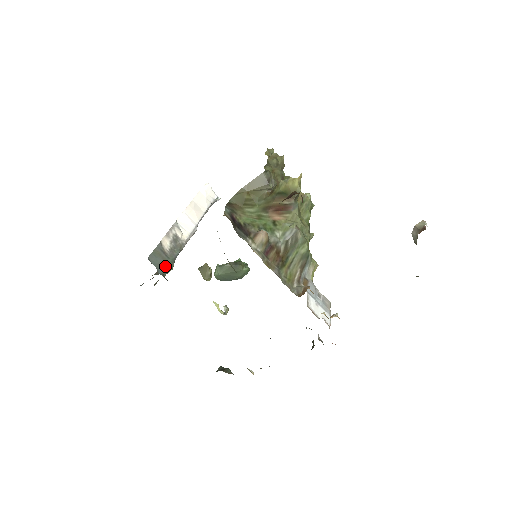
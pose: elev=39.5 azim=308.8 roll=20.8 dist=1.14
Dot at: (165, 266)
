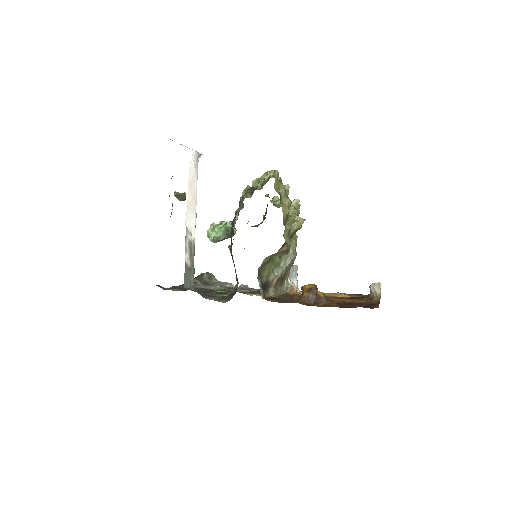
Dot at: (192, 280)
